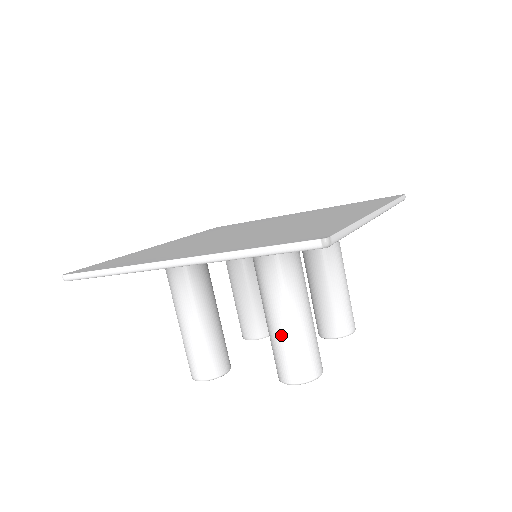
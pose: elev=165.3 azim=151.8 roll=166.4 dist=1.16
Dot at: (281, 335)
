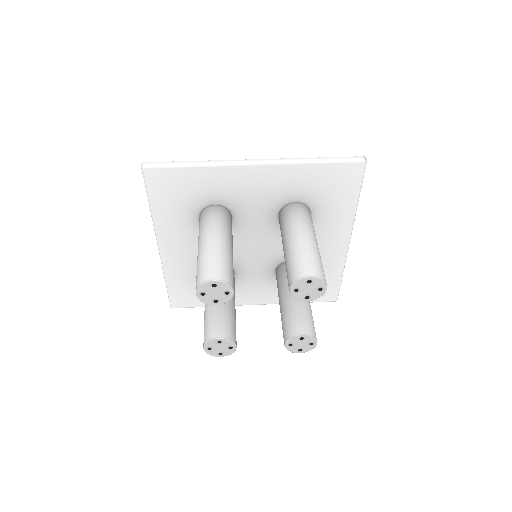
Dot at: (304, 246)
